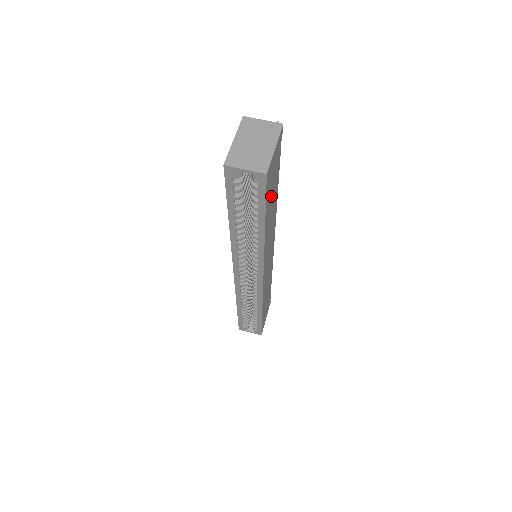
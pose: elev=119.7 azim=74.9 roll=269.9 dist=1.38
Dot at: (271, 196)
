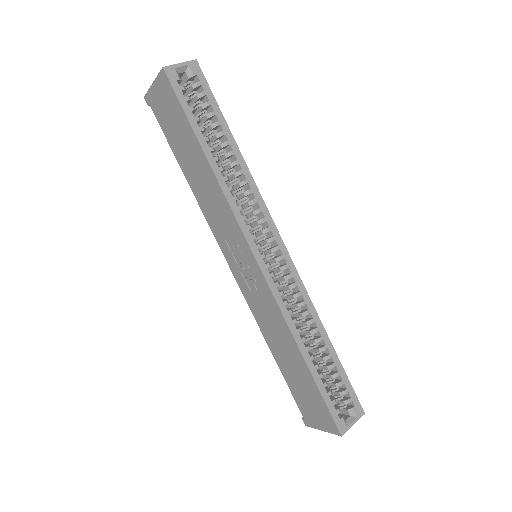
Dot at: occluded
